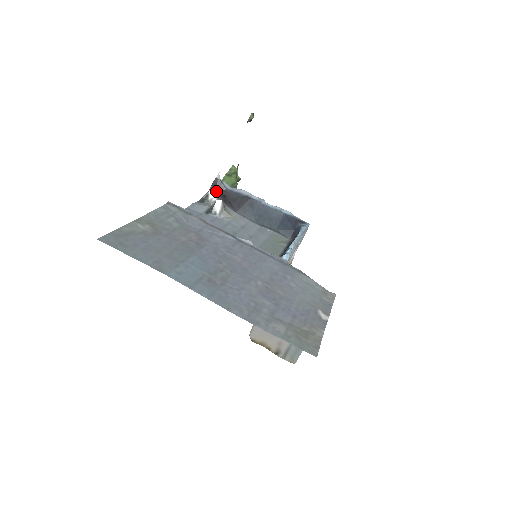
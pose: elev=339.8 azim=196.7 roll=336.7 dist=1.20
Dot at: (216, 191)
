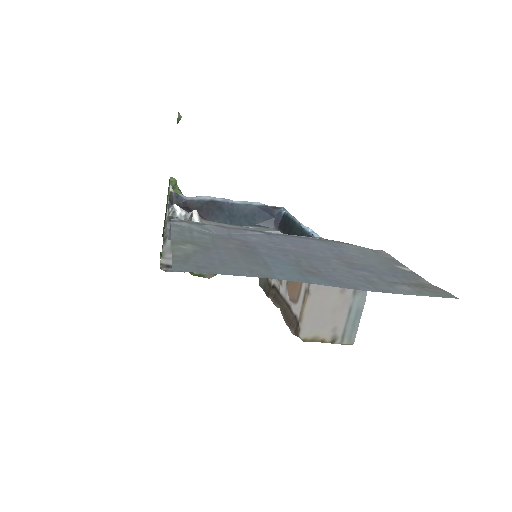
Dot at: occluded
